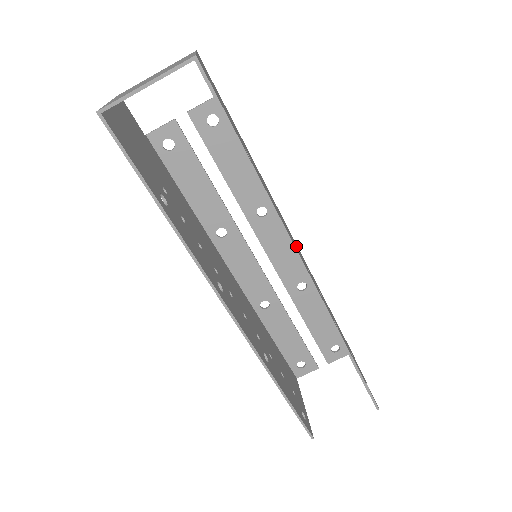
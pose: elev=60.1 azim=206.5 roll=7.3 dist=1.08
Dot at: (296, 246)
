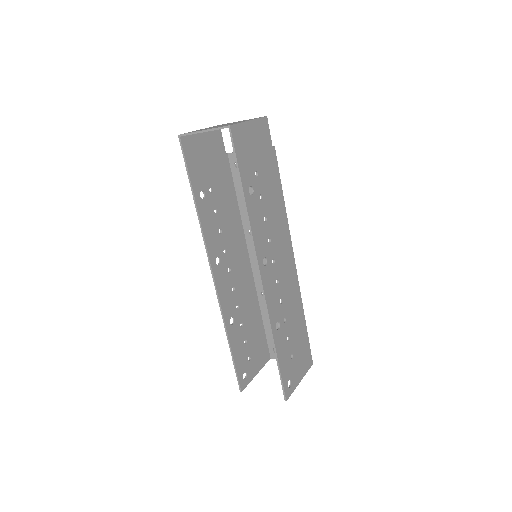
Dot at: (278, 262)
